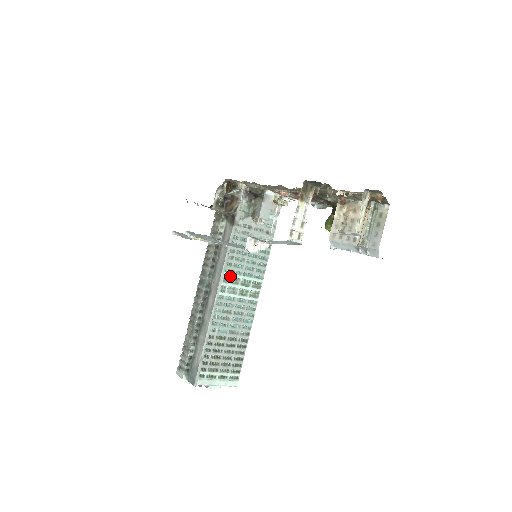
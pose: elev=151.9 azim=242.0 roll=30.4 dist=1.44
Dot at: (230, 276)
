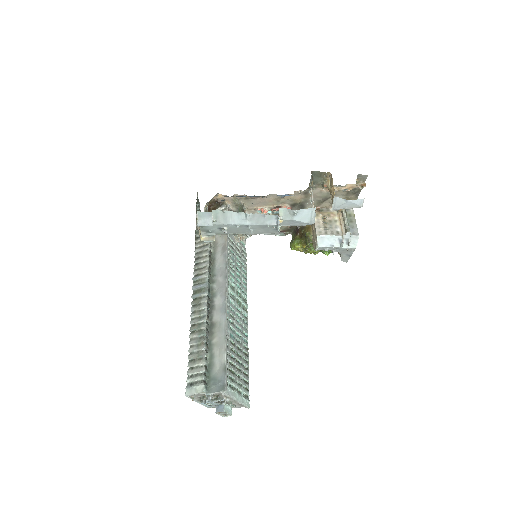
Dot at: (229, 281)
